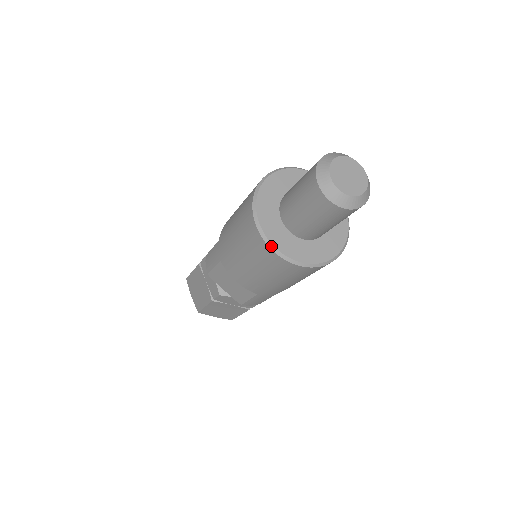
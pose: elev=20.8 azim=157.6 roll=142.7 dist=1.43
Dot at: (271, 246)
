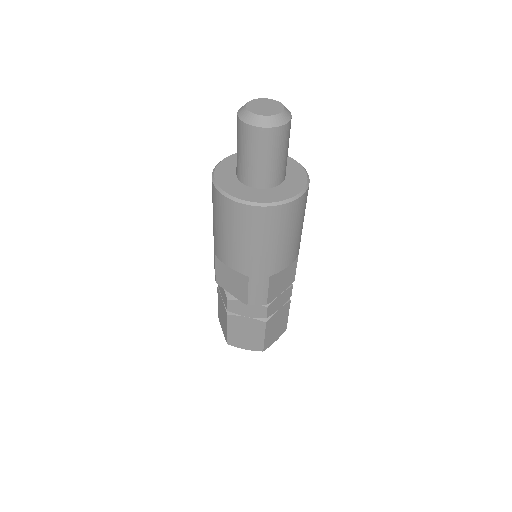
Dot at: (224, 193)
